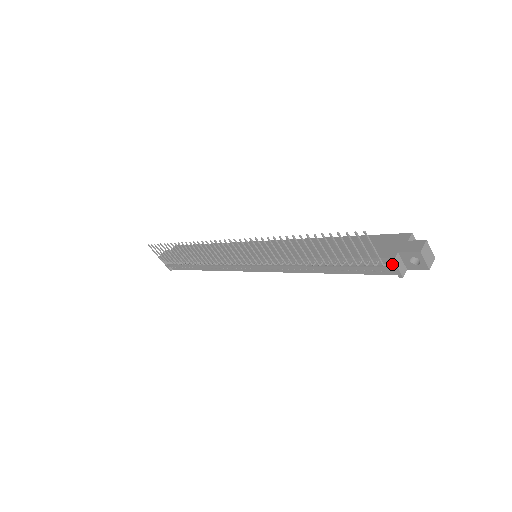
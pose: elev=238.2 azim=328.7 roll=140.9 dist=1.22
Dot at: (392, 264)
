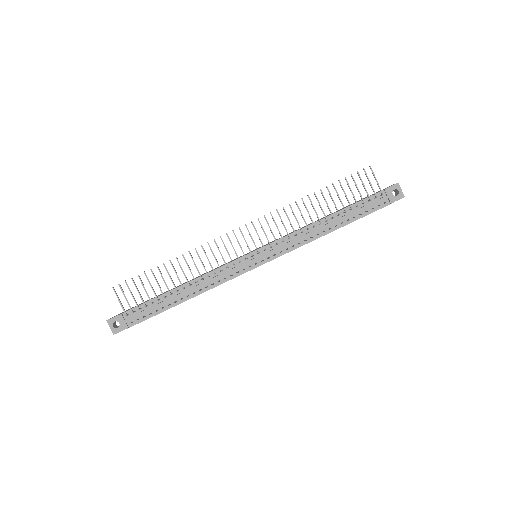
Dot at: (386, 193)
